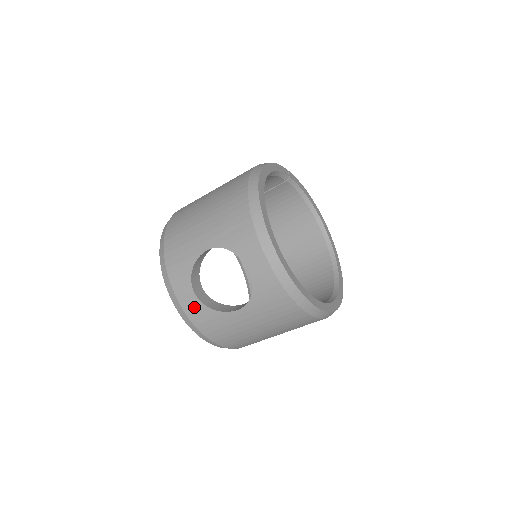
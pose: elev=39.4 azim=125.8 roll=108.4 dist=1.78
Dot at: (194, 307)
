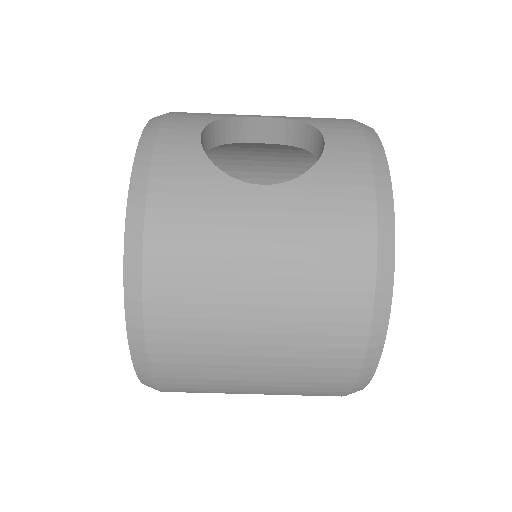
Dot at: (181, 149)
